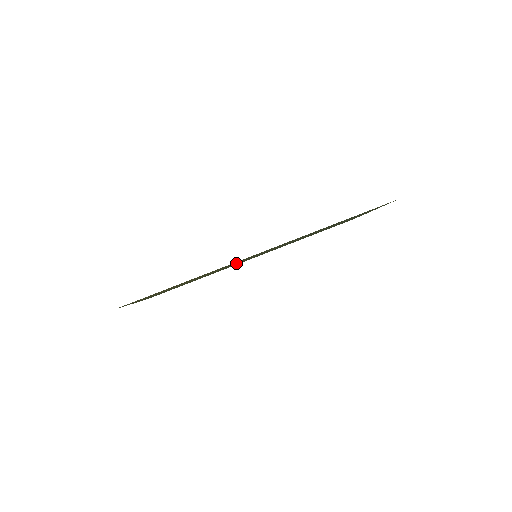
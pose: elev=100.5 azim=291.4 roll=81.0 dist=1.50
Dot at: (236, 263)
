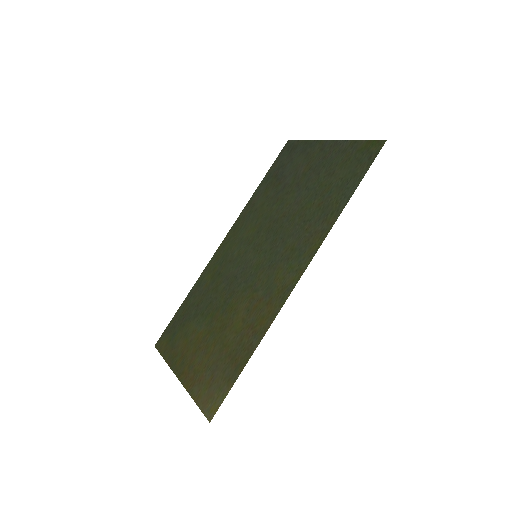
Dot at: (245, 276)
